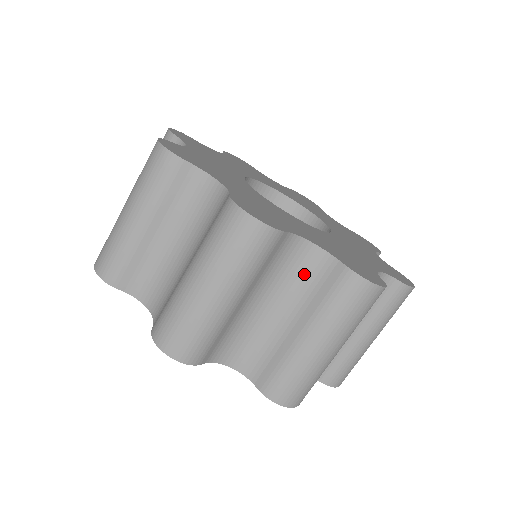
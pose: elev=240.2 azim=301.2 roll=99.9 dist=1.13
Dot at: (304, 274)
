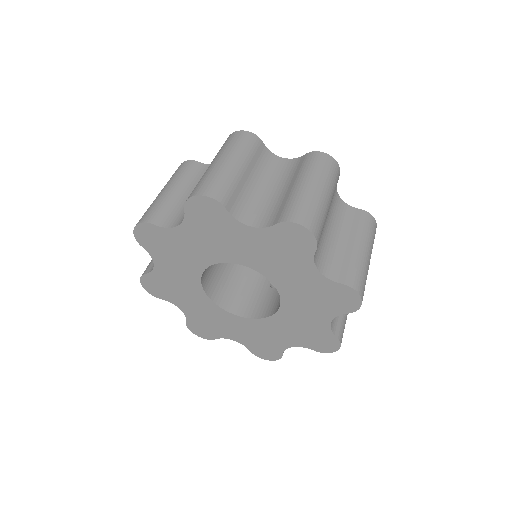
Dot at: (341, 215)
